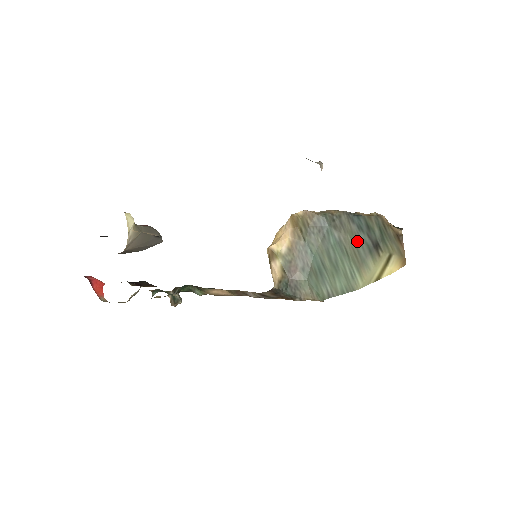
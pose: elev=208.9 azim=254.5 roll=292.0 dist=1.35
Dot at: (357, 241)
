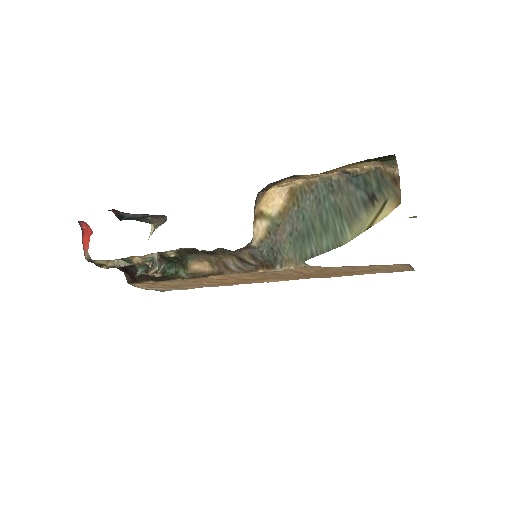
Dot at: (353, 199)
